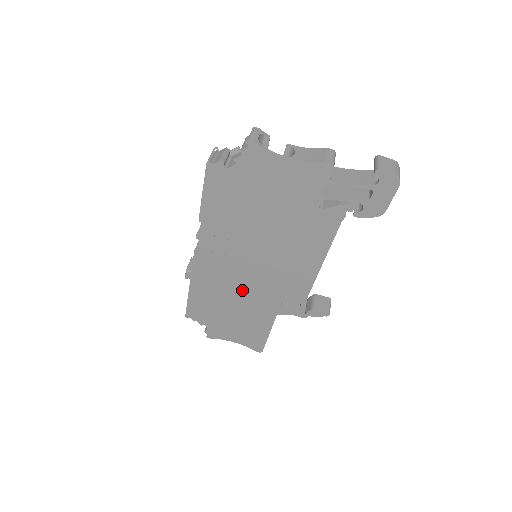
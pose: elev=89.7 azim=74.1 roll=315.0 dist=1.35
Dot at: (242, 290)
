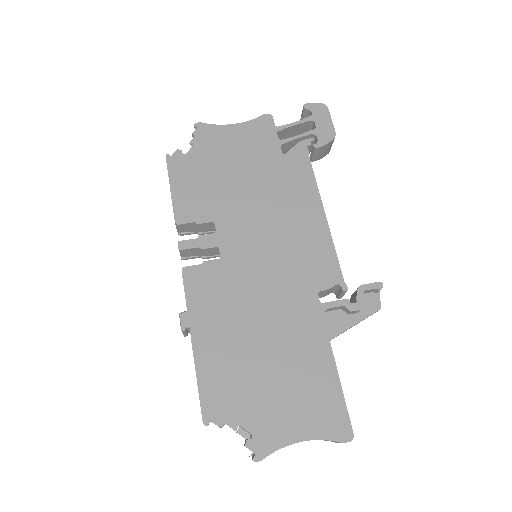
Dot at: (262, 305)
